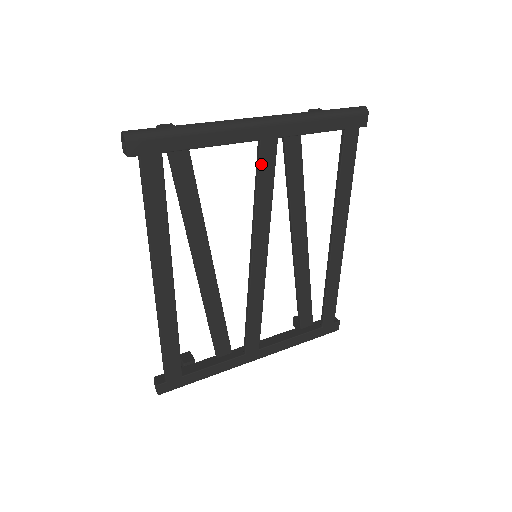
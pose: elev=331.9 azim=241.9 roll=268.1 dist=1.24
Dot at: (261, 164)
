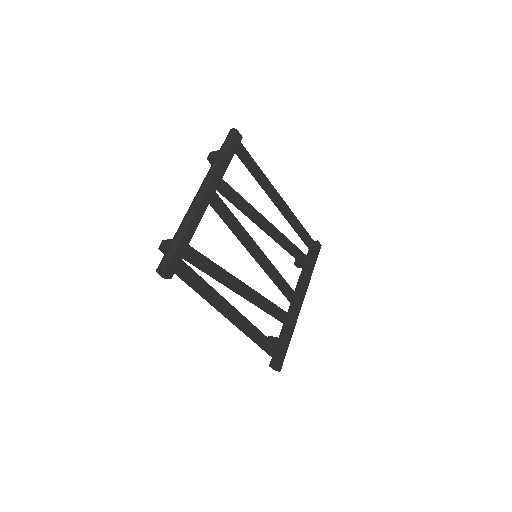
Dot at: (220, 212)
